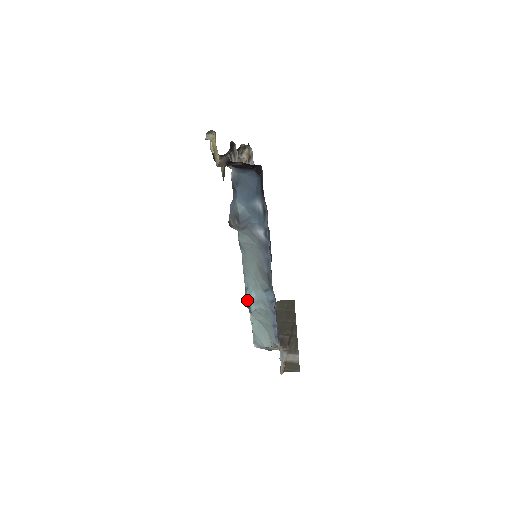
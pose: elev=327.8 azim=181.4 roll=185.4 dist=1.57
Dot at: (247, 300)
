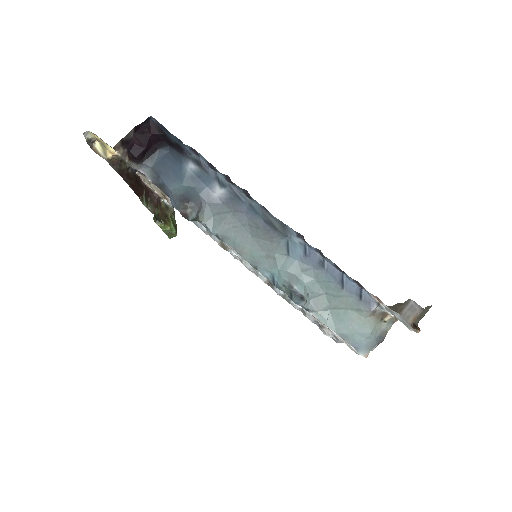
Dot at: (284, 286)
